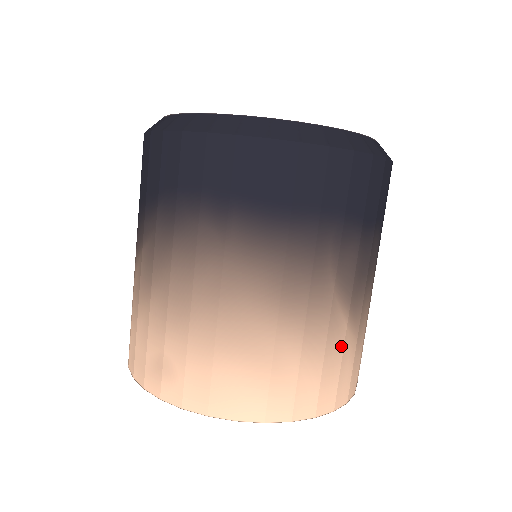
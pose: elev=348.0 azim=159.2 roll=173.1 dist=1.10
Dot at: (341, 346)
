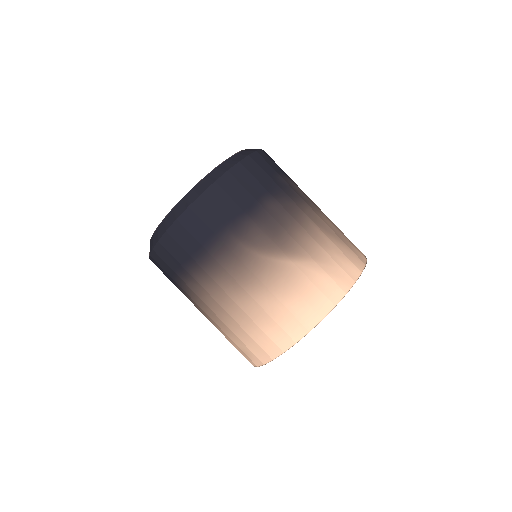
Dot at: (300, 274)
